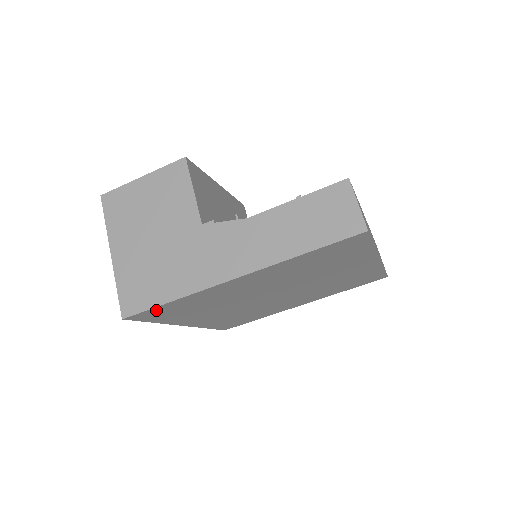
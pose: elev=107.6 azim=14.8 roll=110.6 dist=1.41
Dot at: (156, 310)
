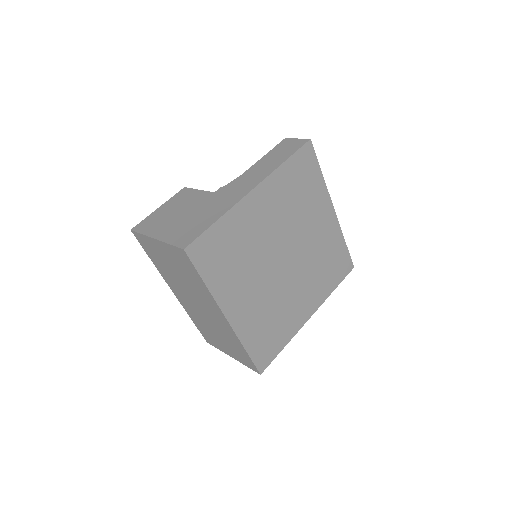
Dot at: (207, 240)
